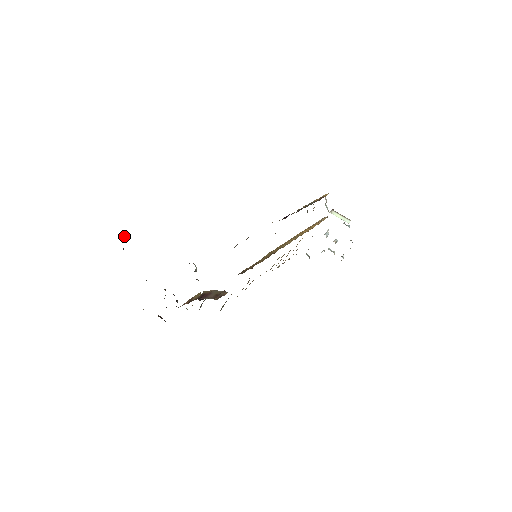
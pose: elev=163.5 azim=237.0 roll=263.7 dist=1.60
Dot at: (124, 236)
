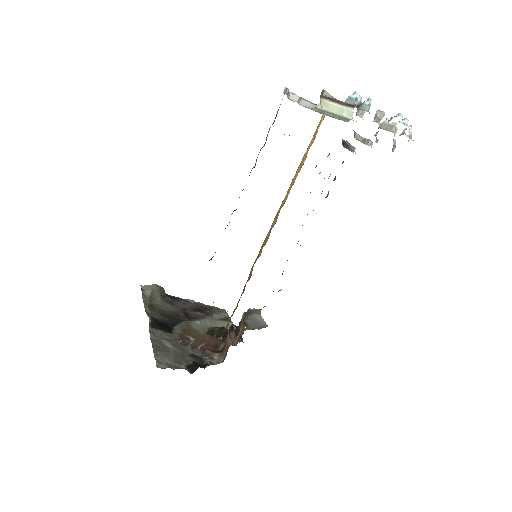
Dot at: (151, 295)
